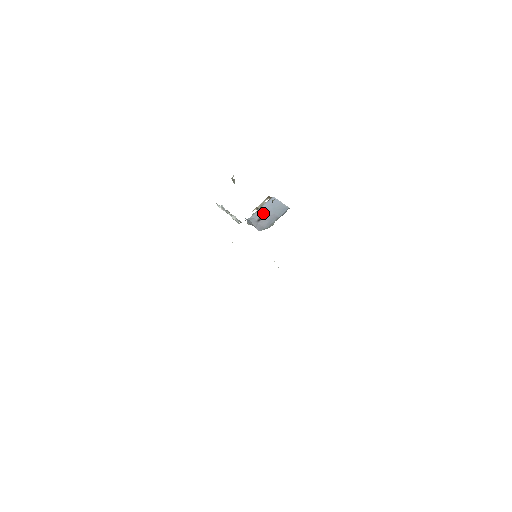
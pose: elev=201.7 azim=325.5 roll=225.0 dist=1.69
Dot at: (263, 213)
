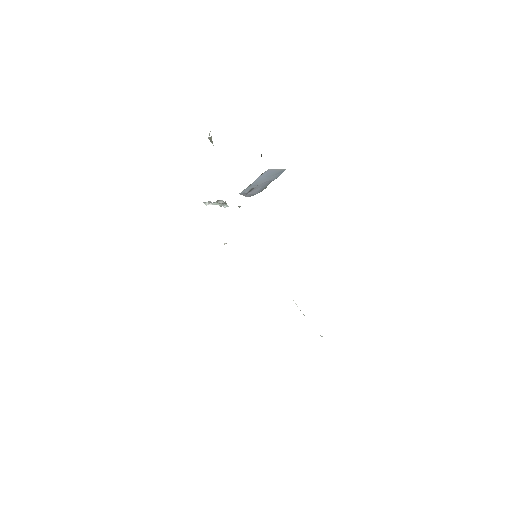
Dot at: (255, 185)
